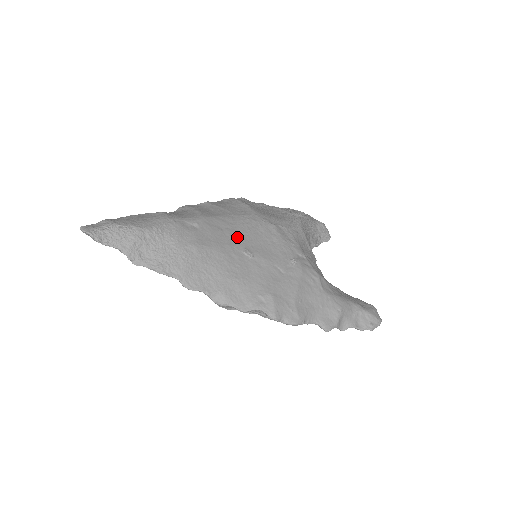
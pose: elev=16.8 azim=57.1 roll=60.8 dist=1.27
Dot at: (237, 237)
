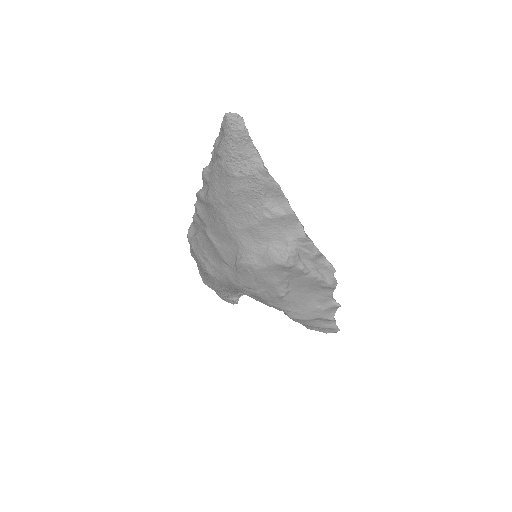
Dot at: occluded
